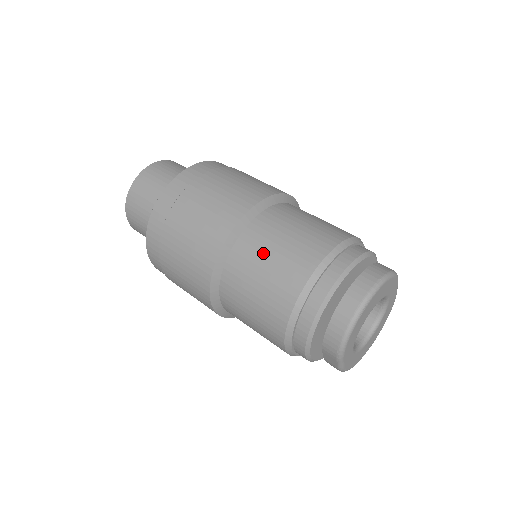
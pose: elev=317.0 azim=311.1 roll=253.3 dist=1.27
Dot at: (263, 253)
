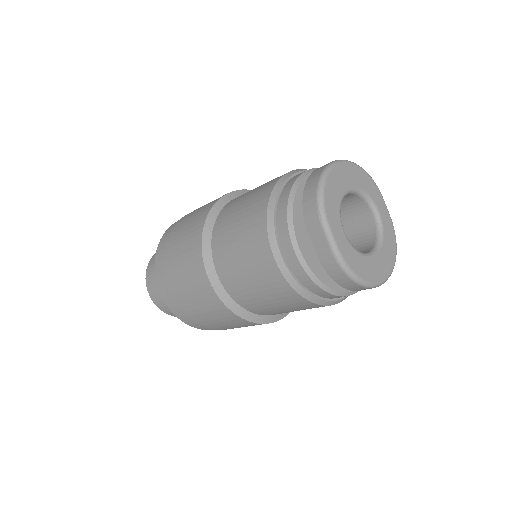
Dot at: (245, 195)
